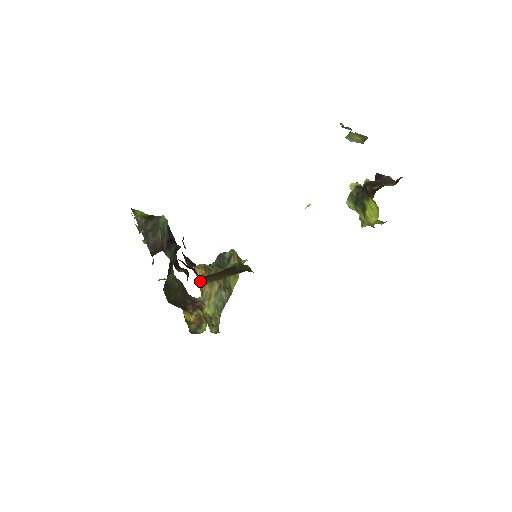
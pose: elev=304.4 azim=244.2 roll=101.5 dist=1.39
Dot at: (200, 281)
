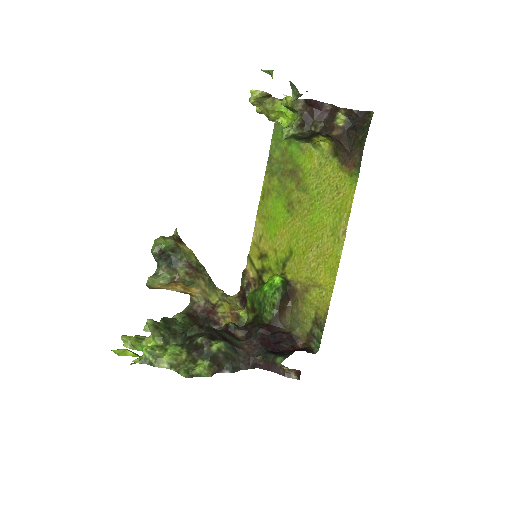
Dot at: (174, 290)
